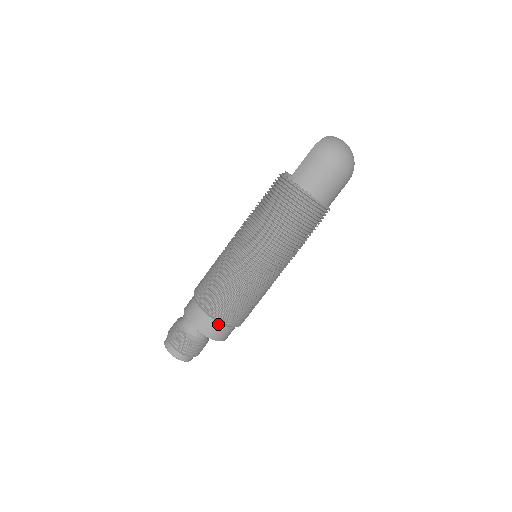
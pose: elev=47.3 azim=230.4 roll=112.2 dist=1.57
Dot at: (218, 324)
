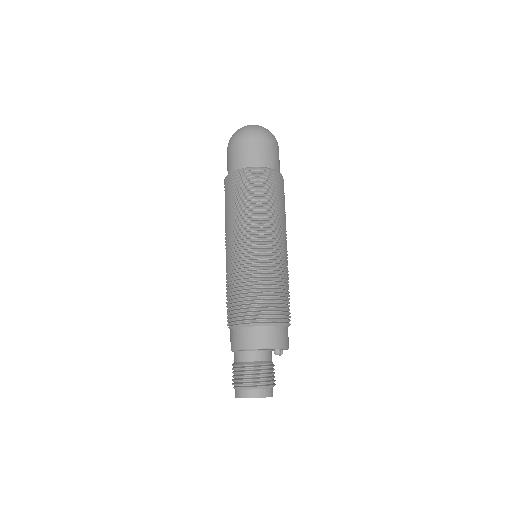
Dot at: (251, 329)
